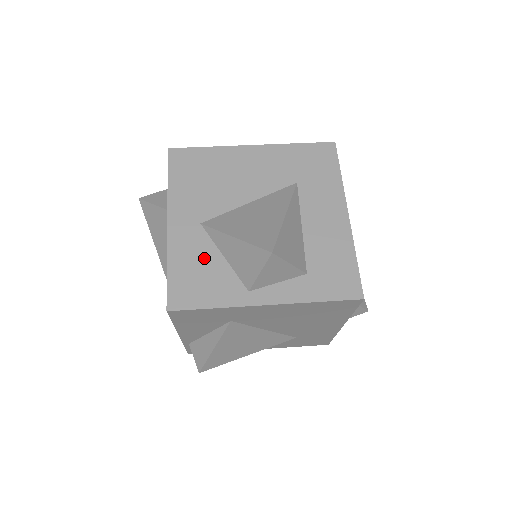
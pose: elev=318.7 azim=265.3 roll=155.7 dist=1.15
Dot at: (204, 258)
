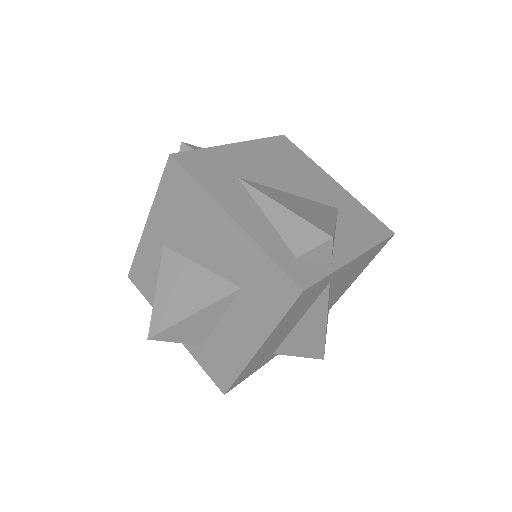
Dot at: (155, 270)
